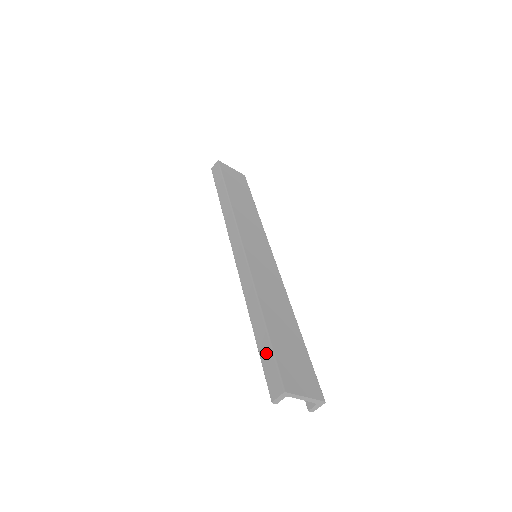
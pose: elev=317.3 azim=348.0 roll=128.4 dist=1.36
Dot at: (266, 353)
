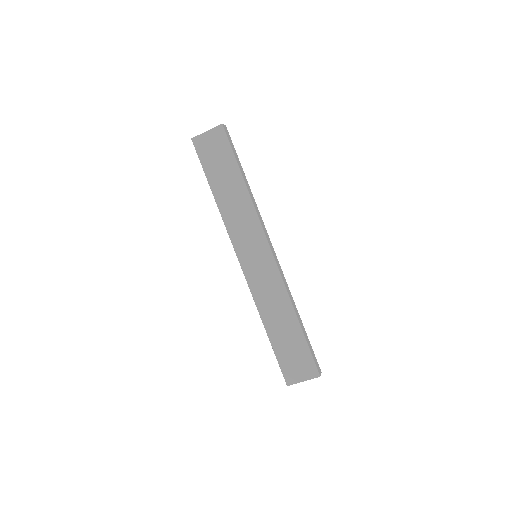
Dot at: occluded
